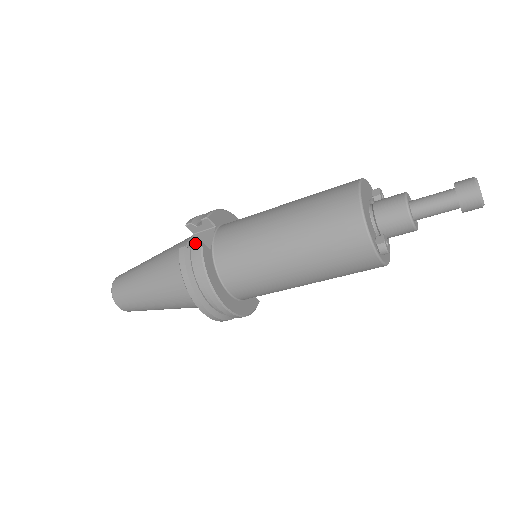
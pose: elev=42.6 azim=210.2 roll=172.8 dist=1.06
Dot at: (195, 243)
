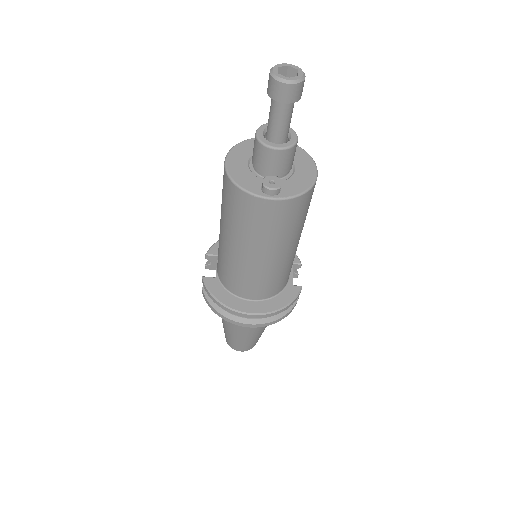
Dot at: (202, 281)
